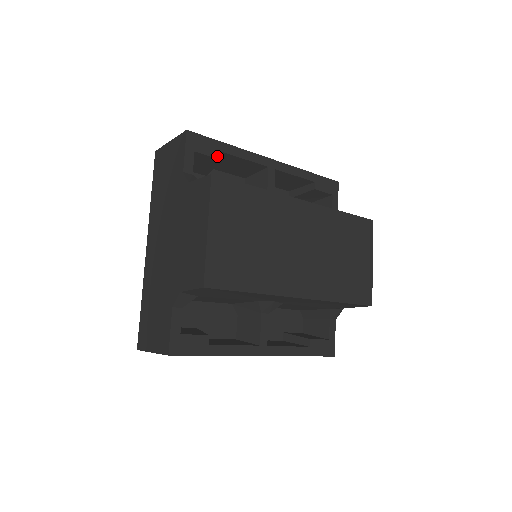
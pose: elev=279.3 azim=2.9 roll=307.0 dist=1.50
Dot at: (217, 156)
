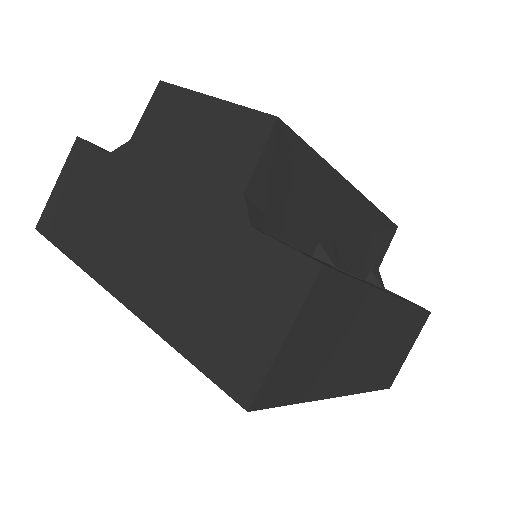
Dot at: occluded
